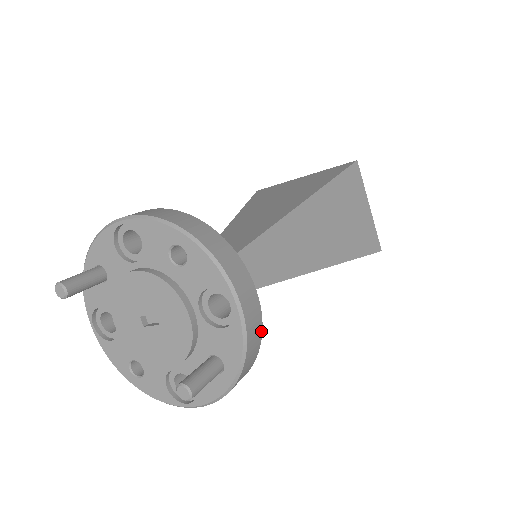
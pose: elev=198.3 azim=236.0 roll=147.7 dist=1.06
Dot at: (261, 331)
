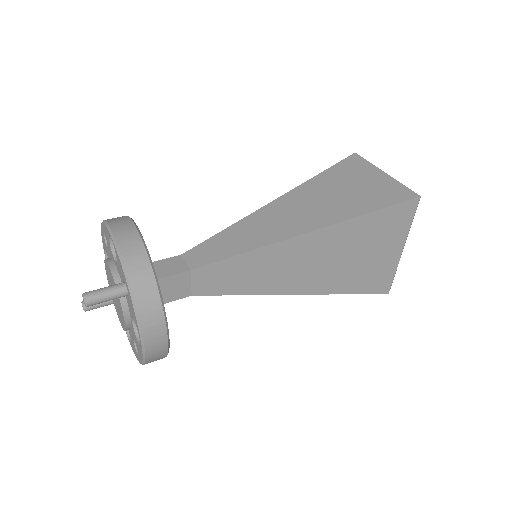
Dot at: (144, 249)
